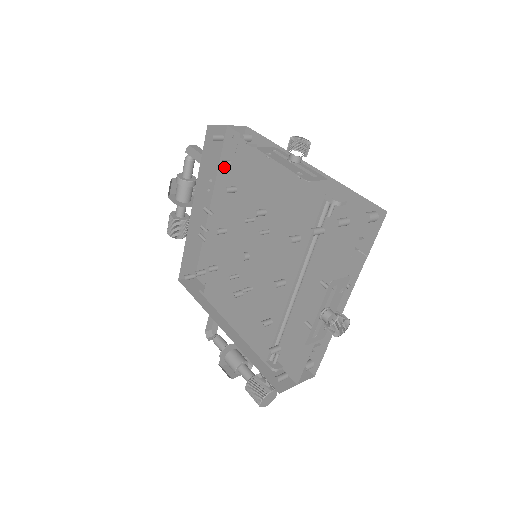
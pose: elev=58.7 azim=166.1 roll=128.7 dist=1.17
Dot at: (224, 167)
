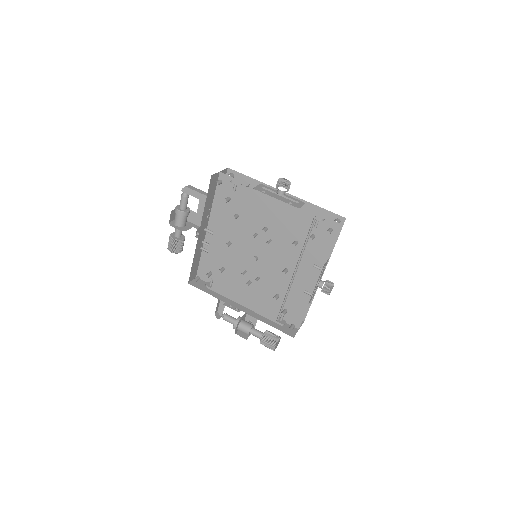
Dot at: (219, 200)
